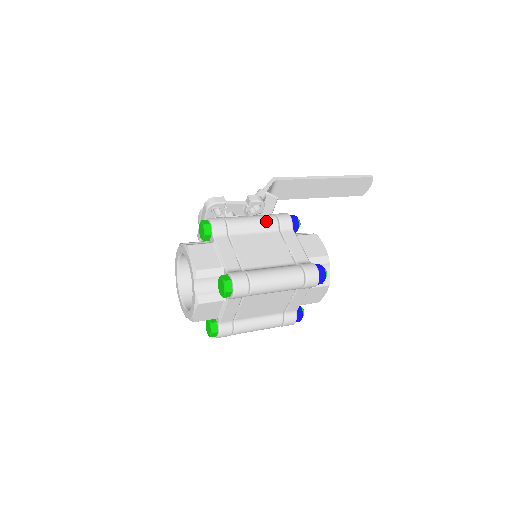
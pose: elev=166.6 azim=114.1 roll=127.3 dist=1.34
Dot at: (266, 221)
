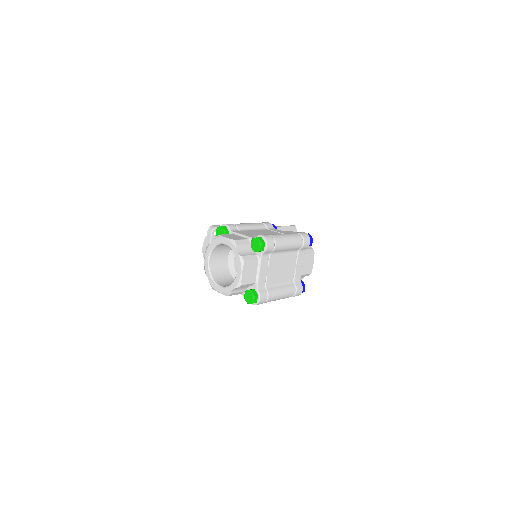
Dot at: (257, 224)
